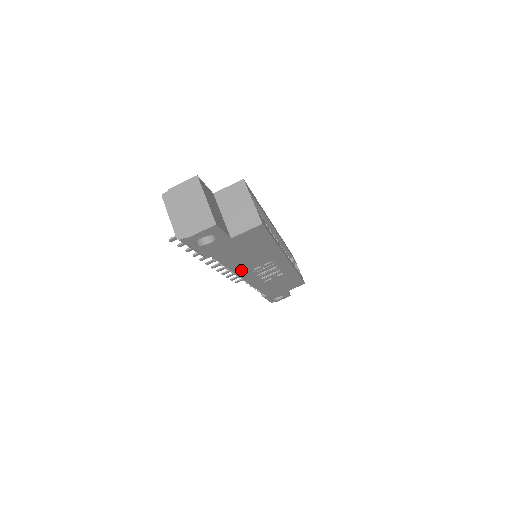
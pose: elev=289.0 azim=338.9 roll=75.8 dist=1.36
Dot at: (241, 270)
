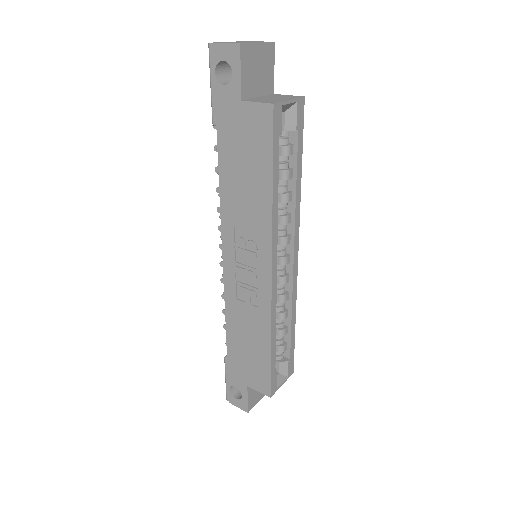
Dot at: (228, 214)
